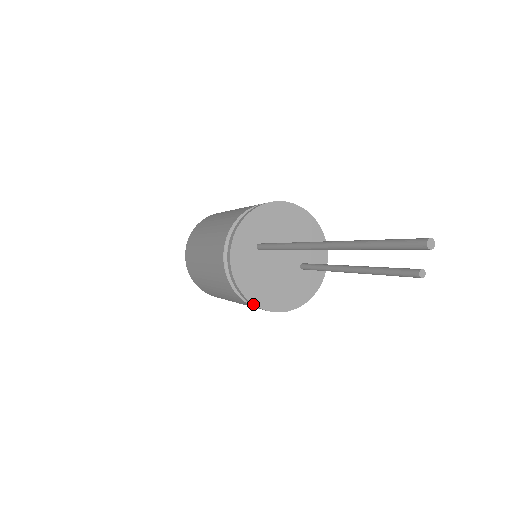
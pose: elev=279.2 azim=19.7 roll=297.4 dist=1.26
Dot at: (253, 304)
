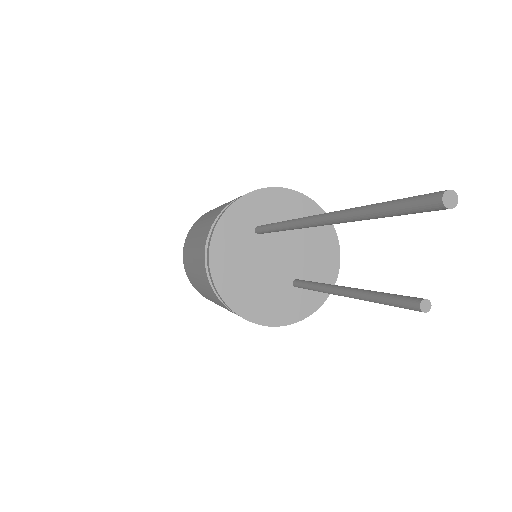
Dot at: (215, 287)
